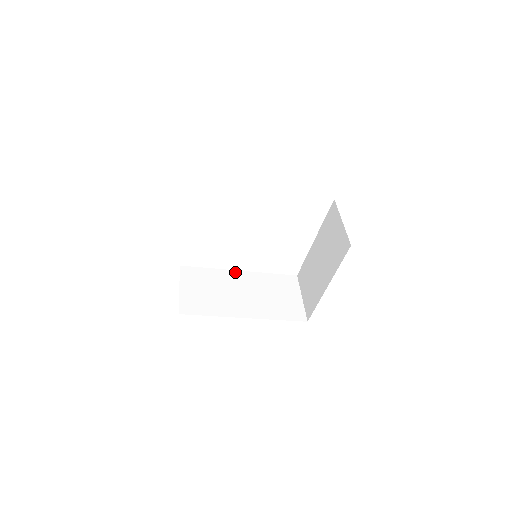
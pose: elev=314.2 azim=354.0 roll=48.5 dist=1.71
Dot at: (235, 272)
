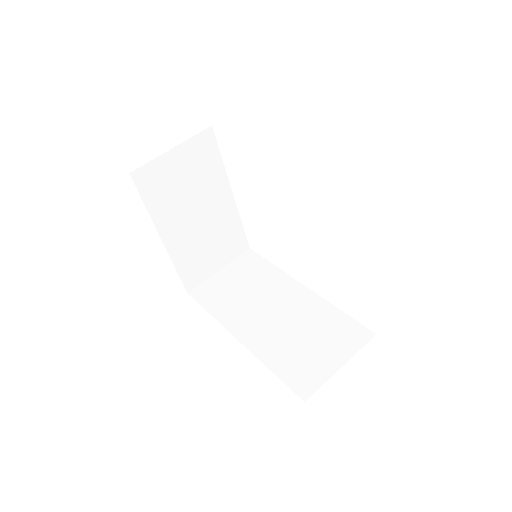
Dot at: (296, 284)
